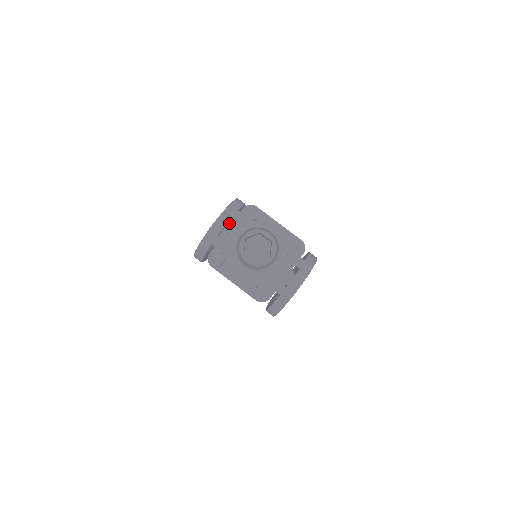
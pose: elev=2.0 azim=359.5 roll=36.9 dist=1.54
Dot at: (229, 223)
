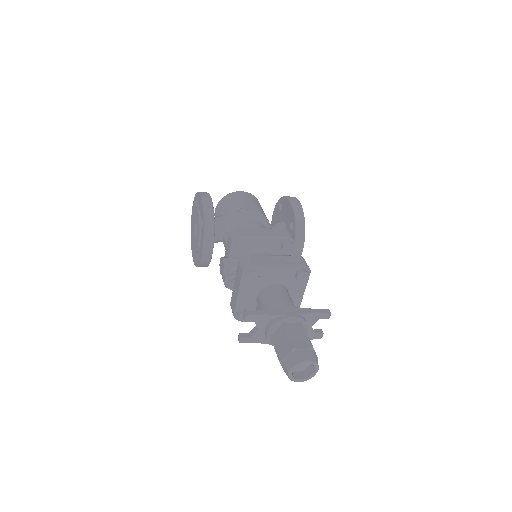
Dot at: (223, 259)
